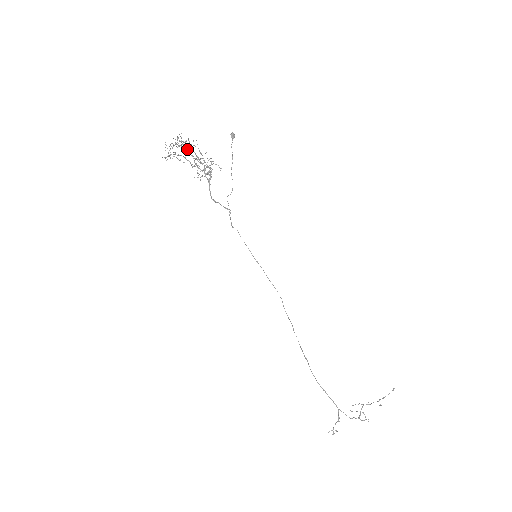
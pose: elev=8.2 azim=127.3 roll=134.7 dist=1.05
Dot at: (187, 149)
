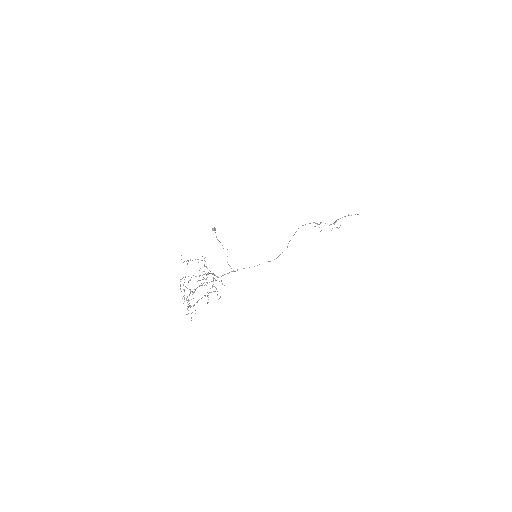
Dot at: (198, 300)
